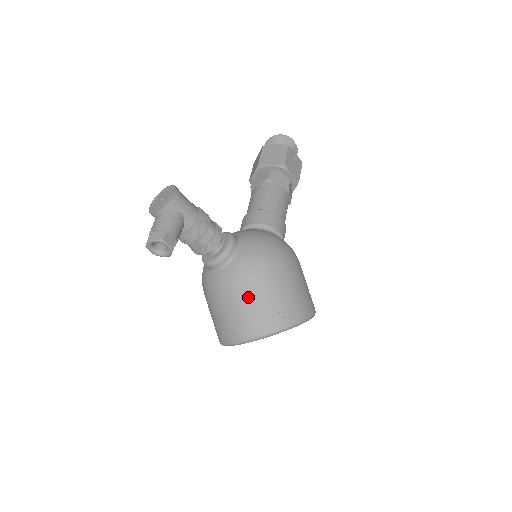
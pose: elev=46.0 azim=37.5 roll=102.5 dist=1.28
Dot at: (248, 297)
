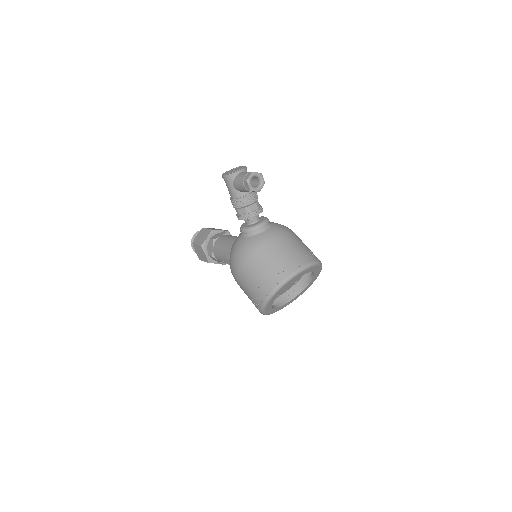
Dot at: (294, 241)
